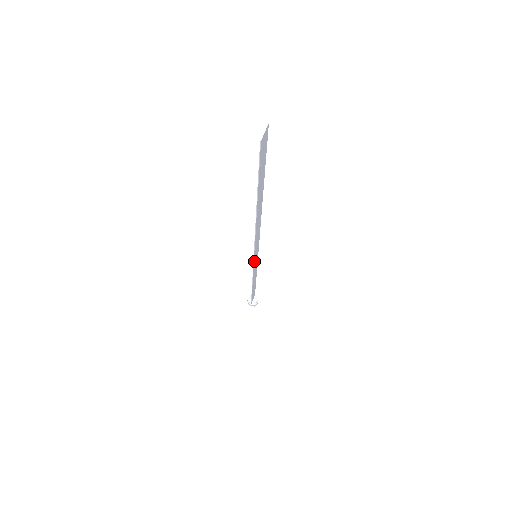
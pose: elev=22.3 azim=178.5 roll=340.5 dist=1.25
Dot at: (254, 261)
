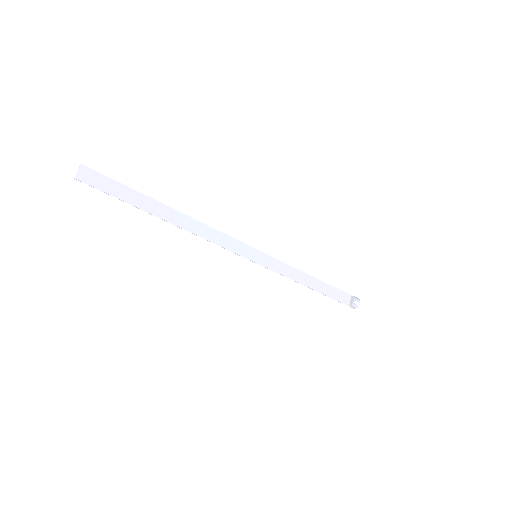
Dot at: (256, 261)
